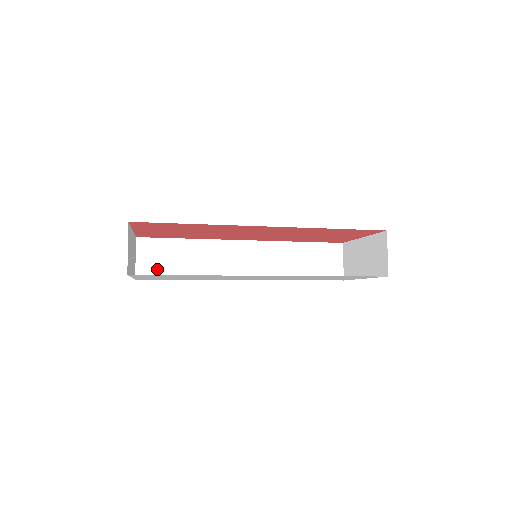
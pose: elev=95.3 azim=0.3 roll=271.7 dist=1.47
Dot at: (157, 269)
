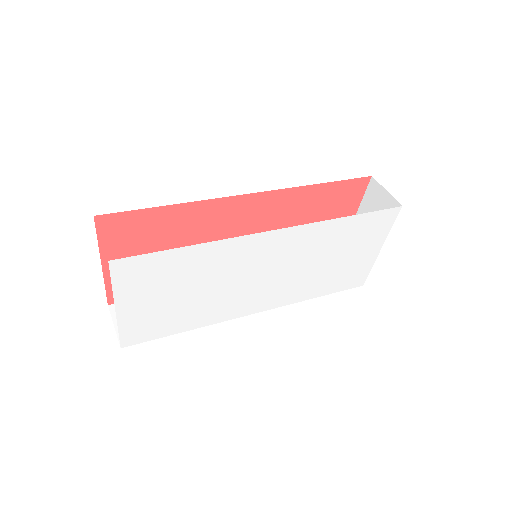
Dot at: occluded
